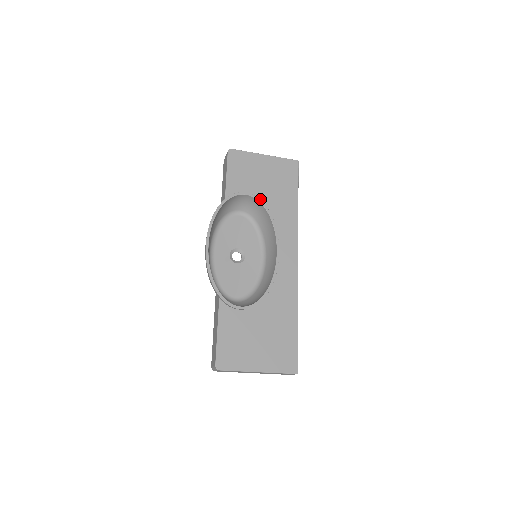
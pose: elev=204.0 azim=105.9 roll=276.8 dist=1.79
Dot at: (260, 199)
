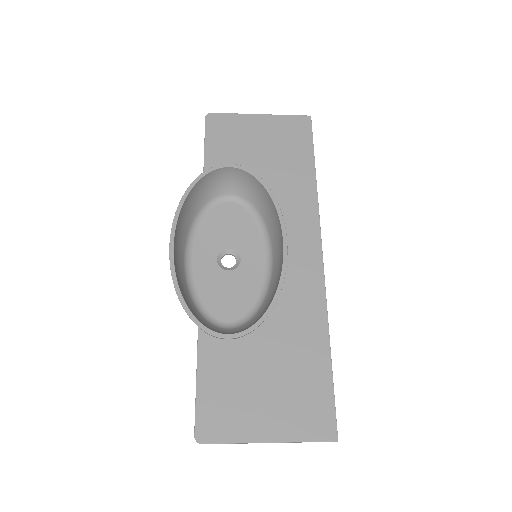
Dot at: occluded
